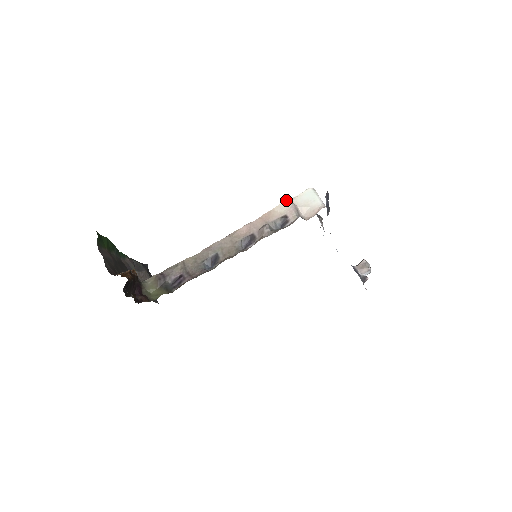
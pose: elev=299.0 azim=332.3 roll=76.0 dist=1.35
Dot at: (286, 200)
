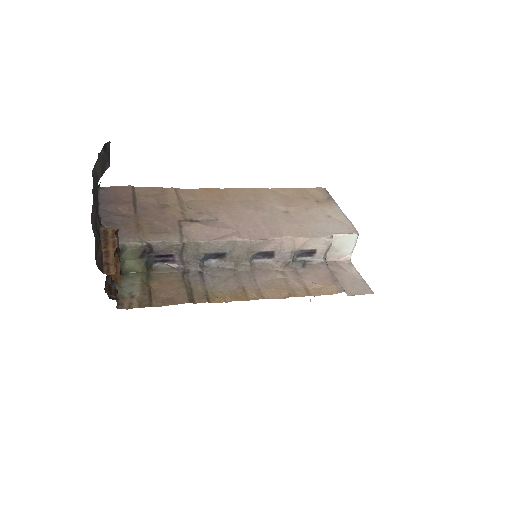
Dot at: (329, 239)
